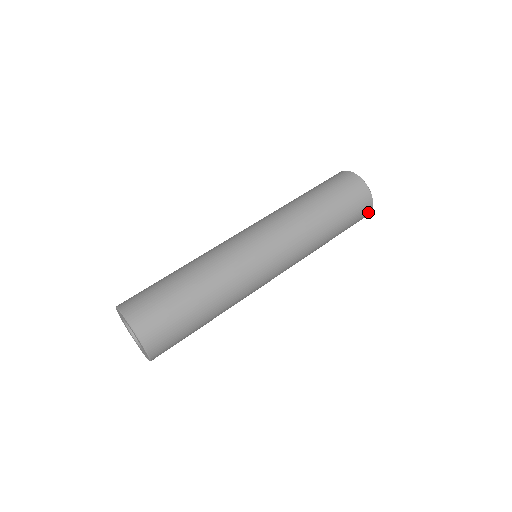
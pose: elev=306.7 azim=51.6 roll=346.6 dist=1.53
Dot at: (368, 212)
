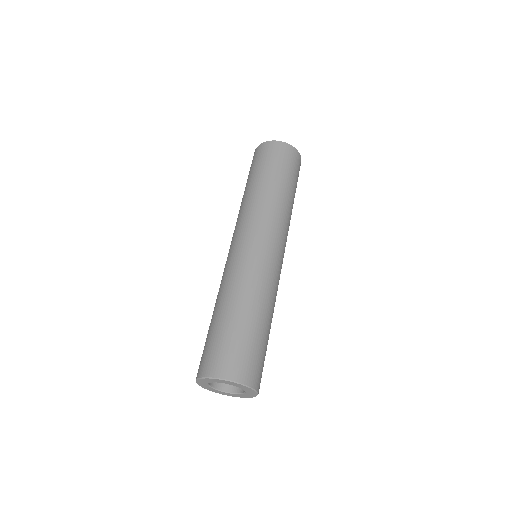
Dot at: (299, 159)
